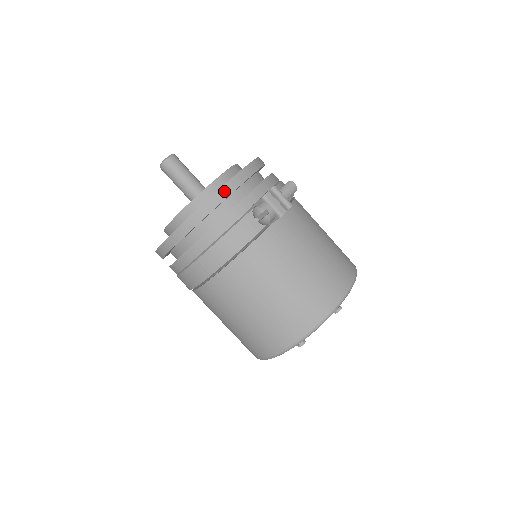
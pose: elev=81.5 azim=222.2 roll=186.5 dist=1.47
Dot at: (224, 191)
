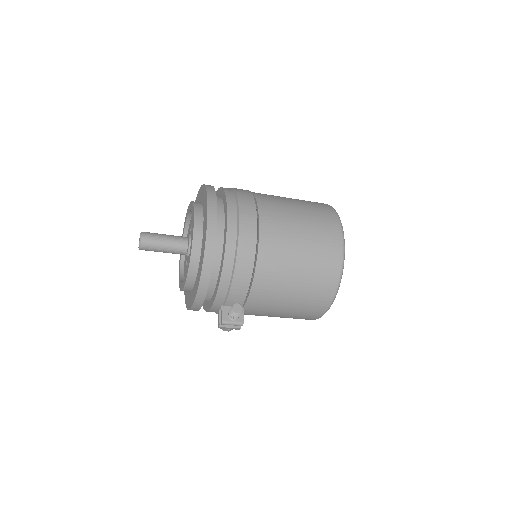
Dot at: (193, 310)
